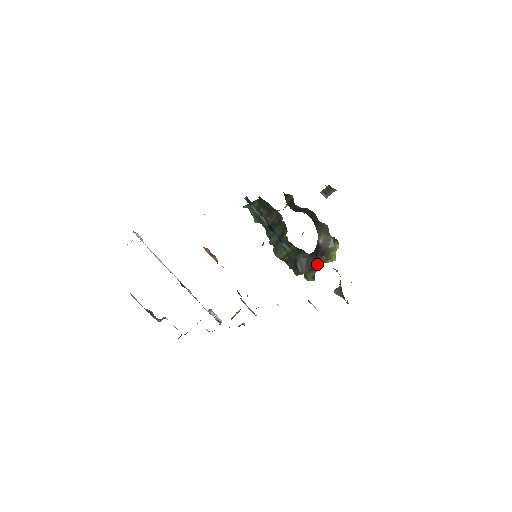
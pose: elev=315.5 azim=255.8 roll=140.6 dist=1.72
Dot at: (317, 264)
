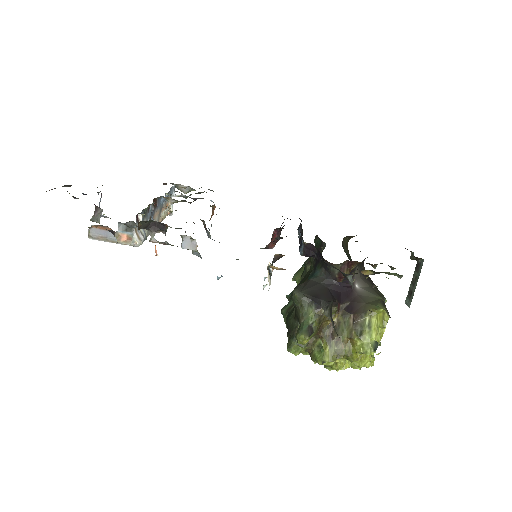
Dot at: (330, 301)
